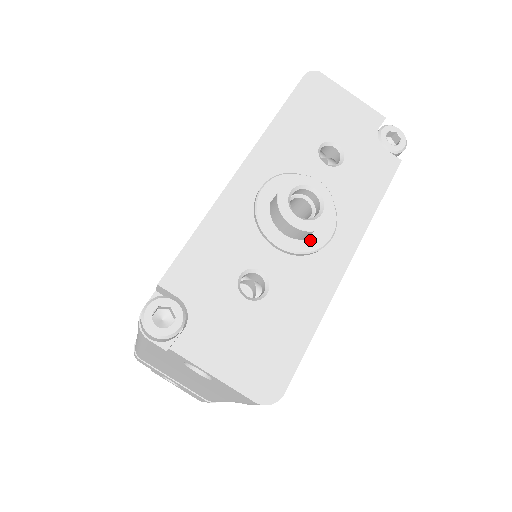
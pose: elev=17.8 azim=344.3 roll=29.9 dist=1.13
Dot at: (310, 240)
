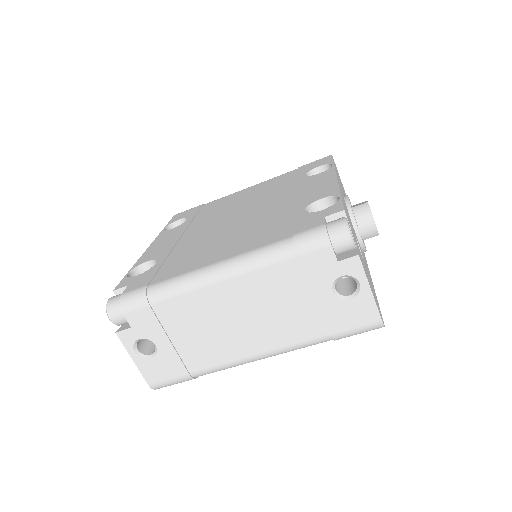
Dot at: occluded
